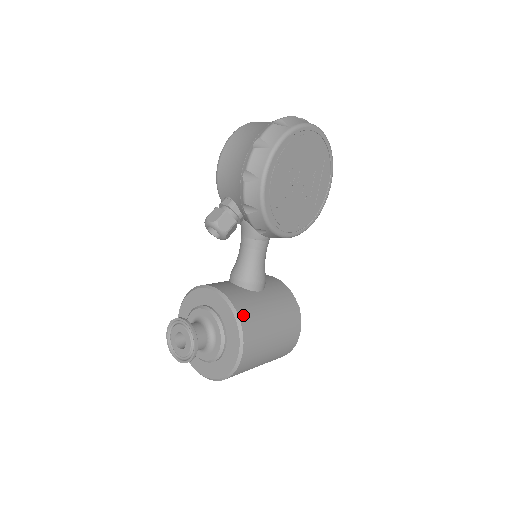
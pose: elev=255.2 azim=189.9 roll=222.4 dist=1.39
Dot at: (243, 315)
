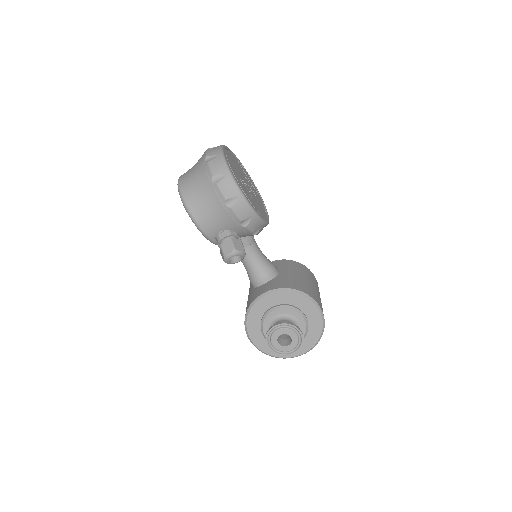
Dot at: (296, 287)
